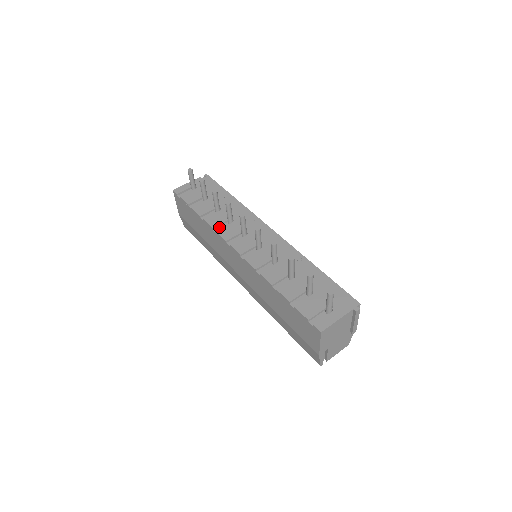
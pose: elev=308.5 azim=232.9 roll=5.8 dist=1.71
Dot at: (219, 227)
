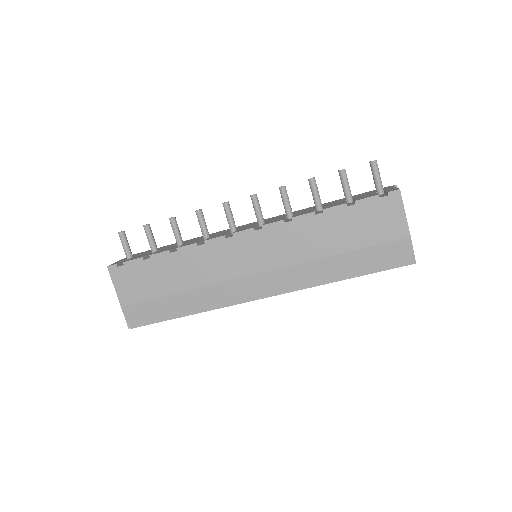
Dot at: (201, 243)
